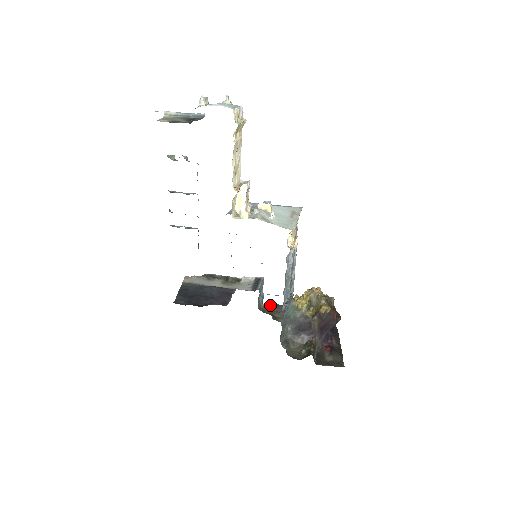
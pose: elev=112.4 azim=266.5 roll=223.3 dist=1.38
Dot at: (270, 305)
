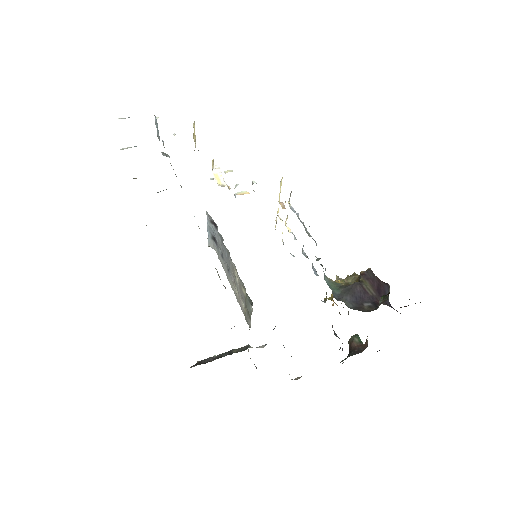
Dot at: occluded
